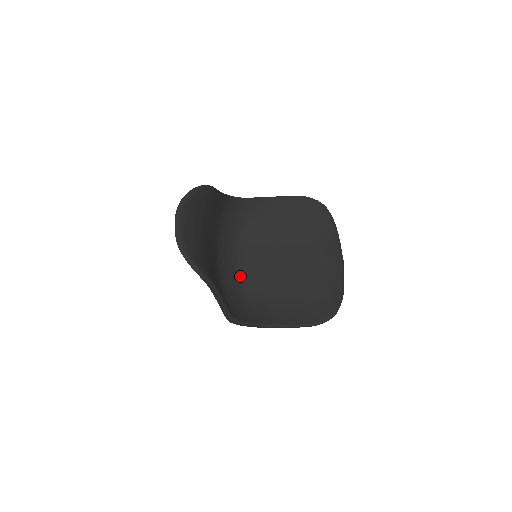
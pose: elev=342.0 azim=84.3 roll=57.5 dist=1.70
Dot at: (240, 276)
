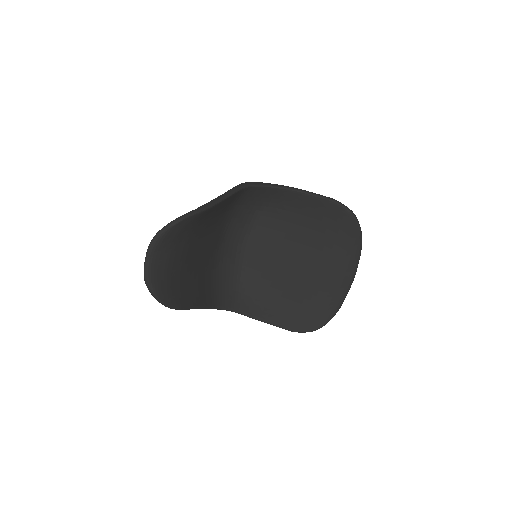
Dot at: (244, 257)
